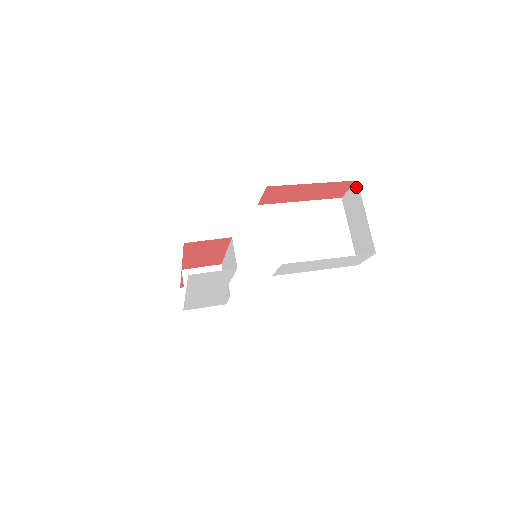
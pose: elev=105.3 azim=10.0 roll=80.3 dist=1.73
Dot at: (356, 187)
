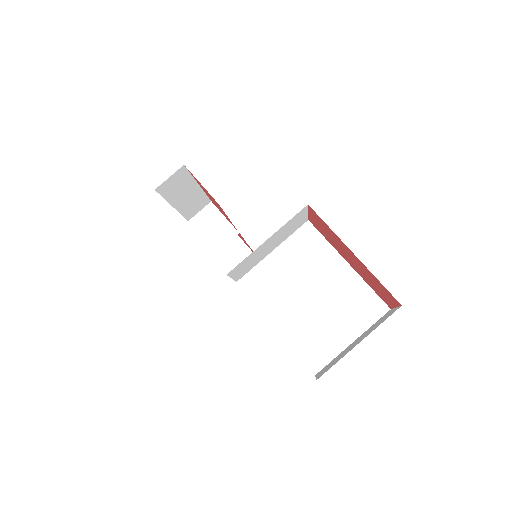
Dot at: (395, 310)
